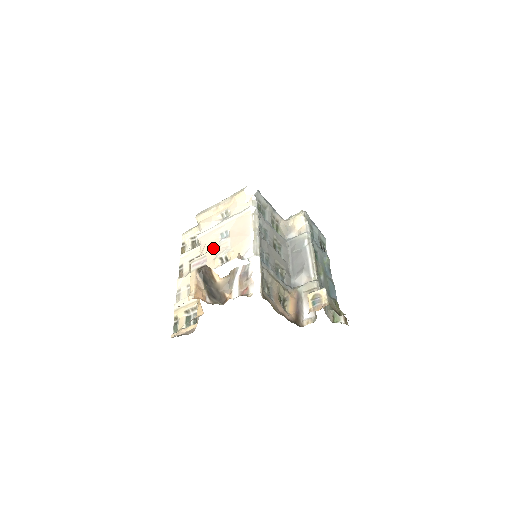
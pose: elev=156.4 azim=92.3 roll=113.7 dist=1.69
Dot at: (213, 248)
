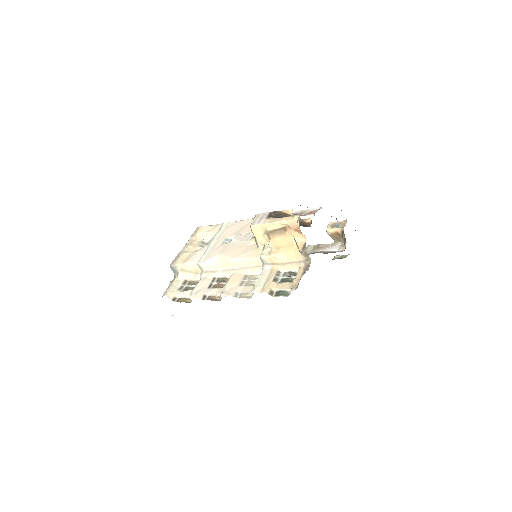
Dot at: (233, 246)
